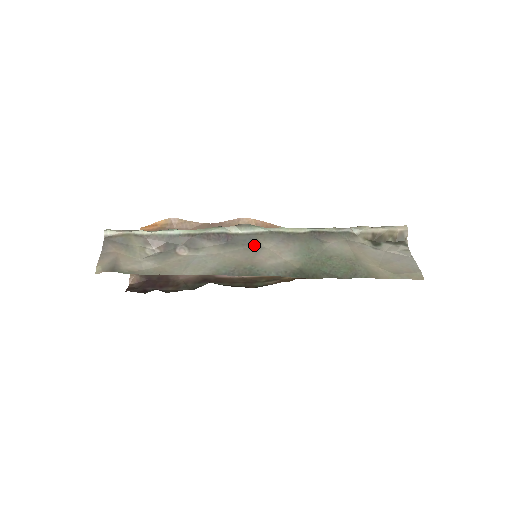
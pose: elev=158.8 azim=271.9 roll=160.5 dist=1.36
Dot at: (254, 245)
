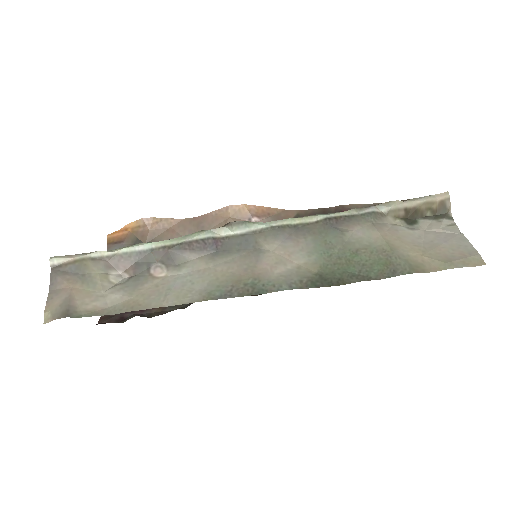
Dot at: (253, 249)
